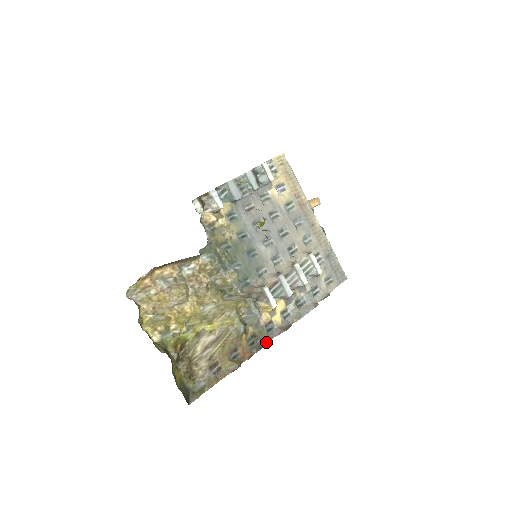
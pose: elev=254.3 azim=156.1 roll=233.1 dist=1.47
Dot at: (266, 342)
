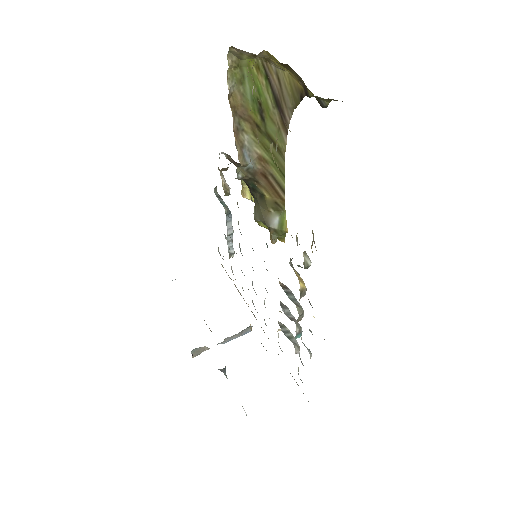
Dot at: occluded
